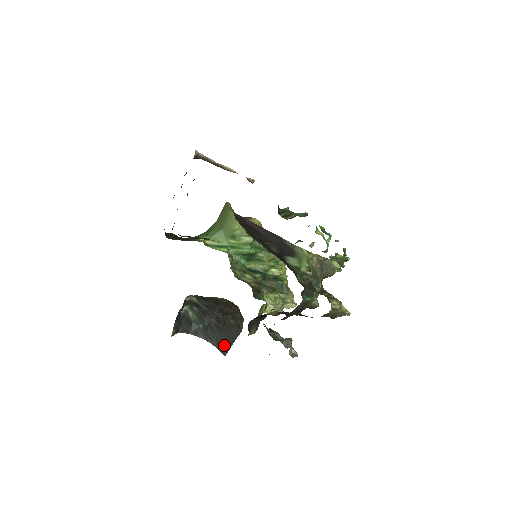
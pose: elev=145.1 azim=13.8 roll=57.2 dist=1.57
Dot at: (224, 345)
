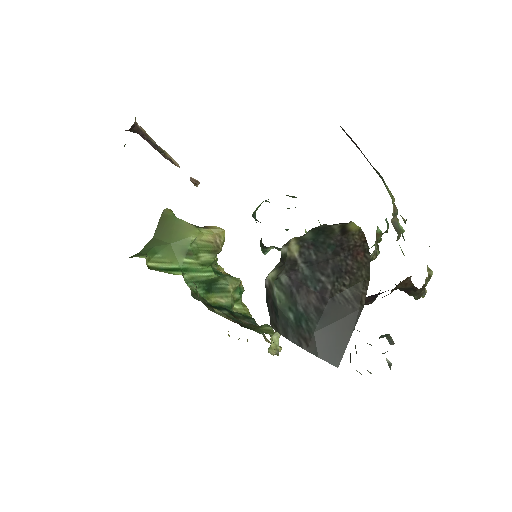
Dot at: (333, 346)
